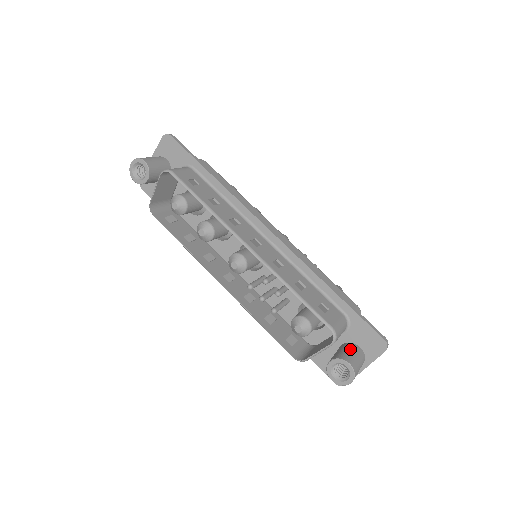
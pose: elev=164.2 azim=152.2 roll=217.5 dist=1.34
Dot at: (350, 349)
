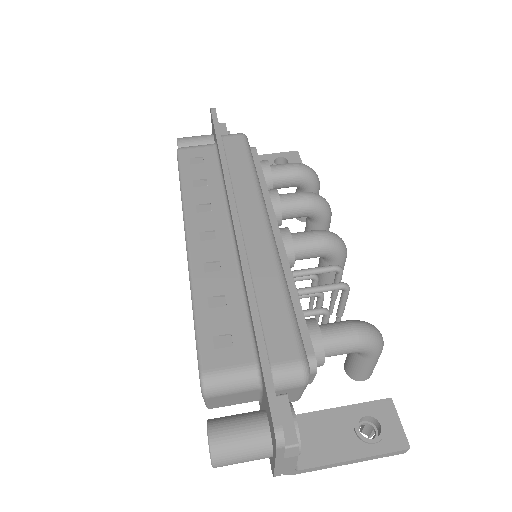
Dot at: (244, 418)
